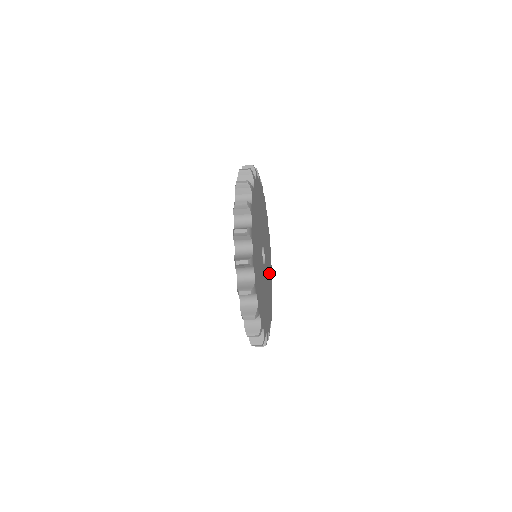
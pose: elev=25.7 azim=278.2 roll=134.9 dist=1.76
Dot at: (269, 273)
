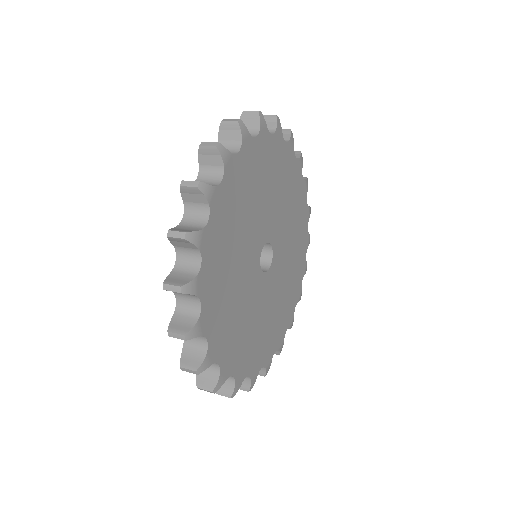
Dot at: (292, 201)
